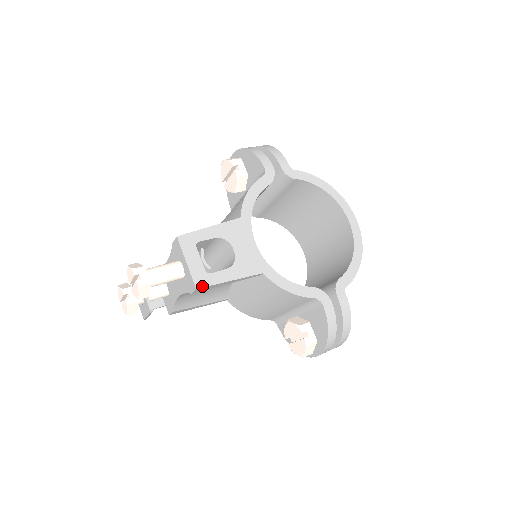
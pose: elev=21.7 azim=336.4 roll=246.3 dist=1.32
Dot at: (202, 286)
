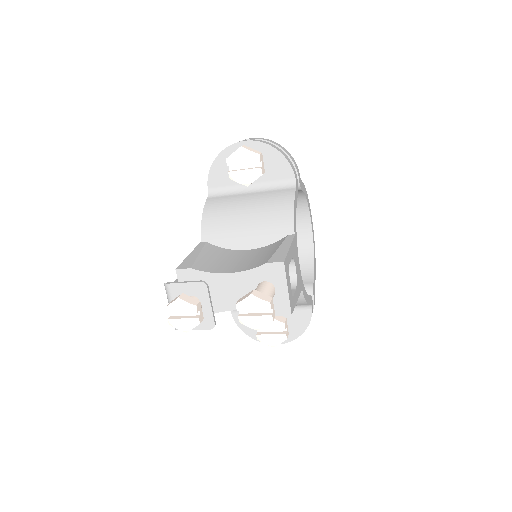
Dot at: occluded
